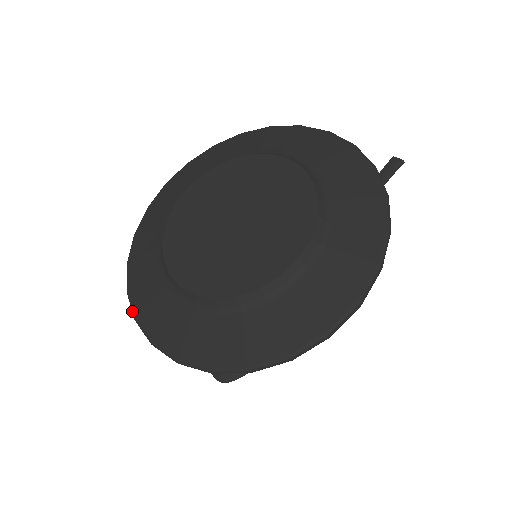
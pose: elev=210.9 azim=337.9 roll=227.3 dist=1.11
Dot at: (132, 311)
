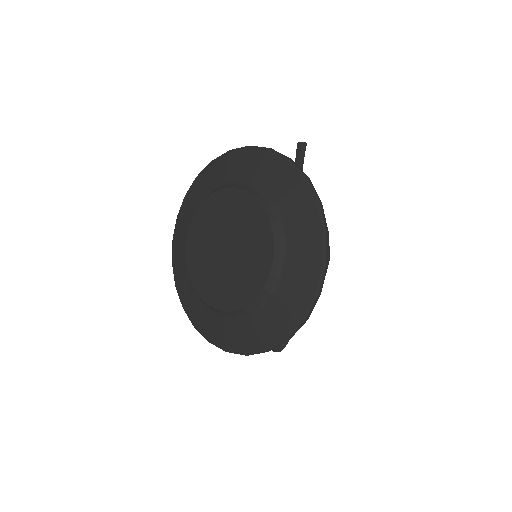
Dot at: (204, 337)
